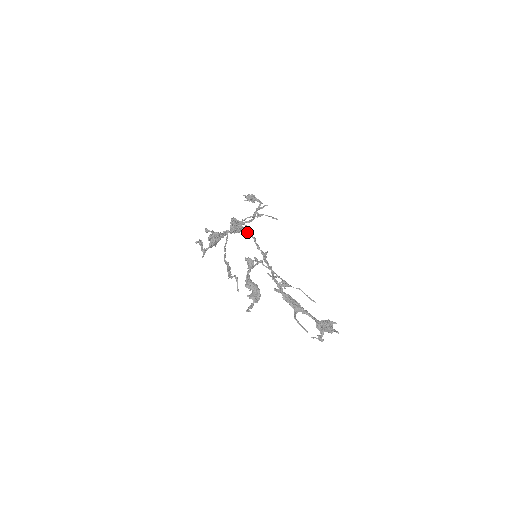
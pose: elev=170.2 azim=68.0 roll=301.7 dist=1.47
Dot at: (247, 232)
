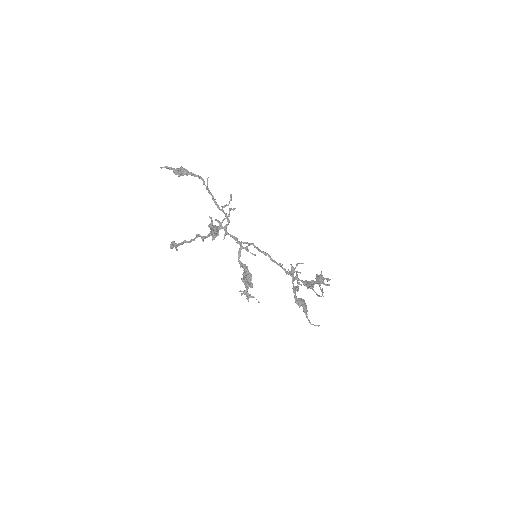
Dot at: (247, 243)
